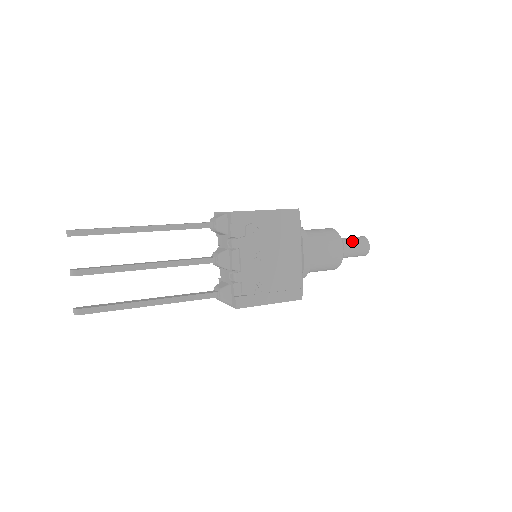
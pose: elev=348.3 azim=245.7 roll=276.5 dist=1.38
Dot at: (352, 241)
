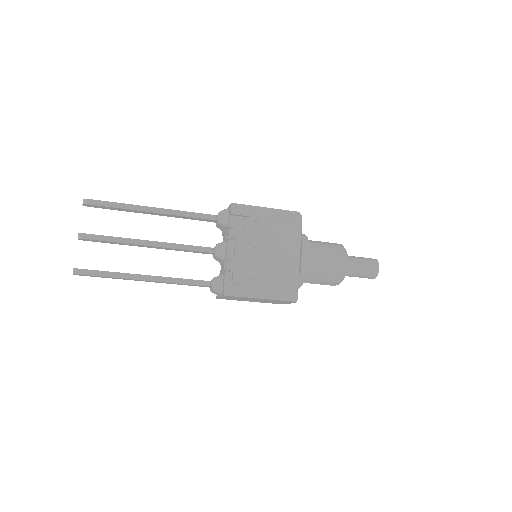
Dot at: (360, 259)
